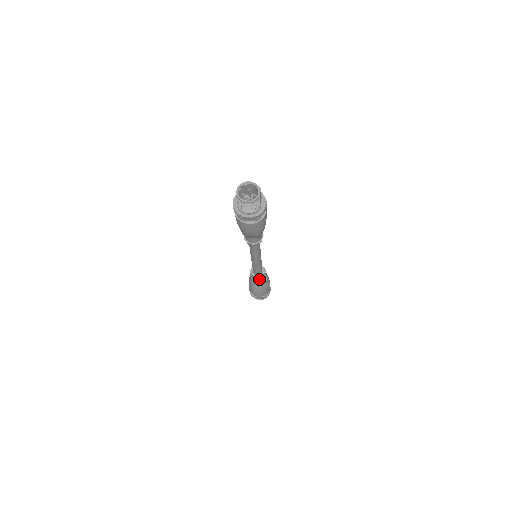
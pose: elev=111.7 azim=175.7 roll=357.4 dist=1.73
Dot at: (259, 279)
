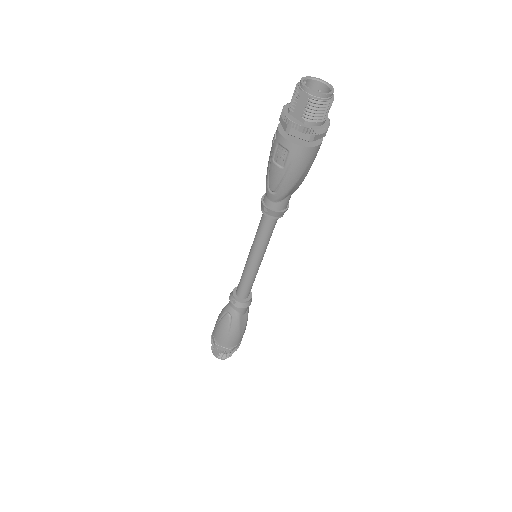
Dot at: (250, 303)
